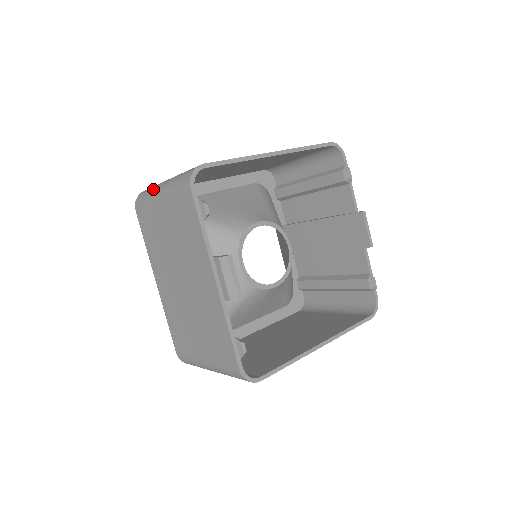
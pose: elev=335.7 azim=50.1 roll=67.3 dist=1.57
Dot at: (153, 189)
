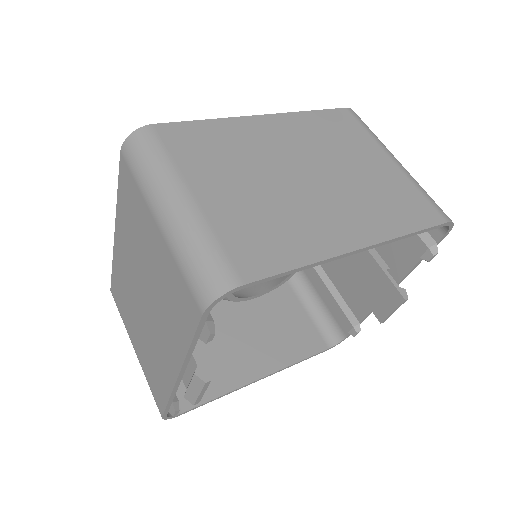
Dot at: (157, 180)
